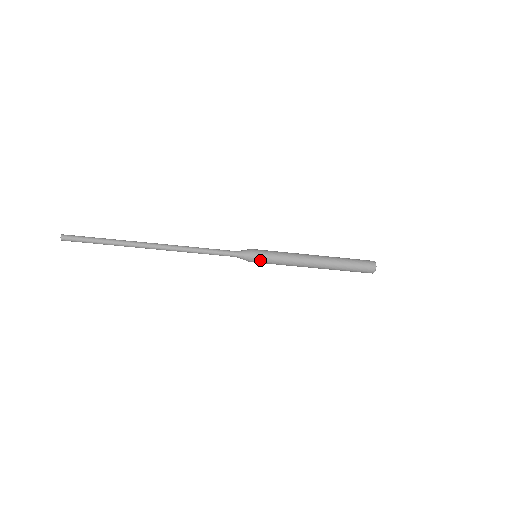
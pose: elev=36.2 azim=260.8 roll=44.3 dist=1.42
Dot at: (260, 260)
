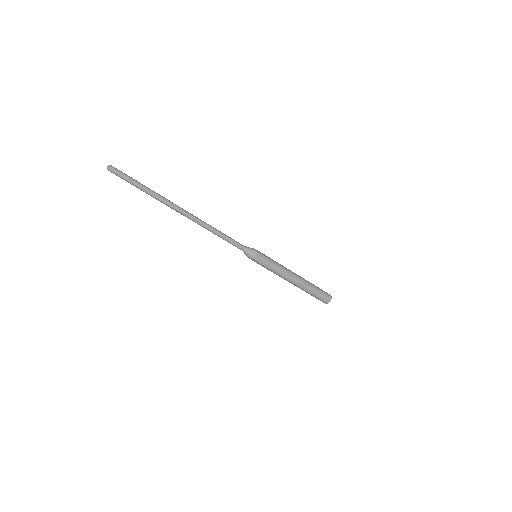
Dot at: (259, 261)
